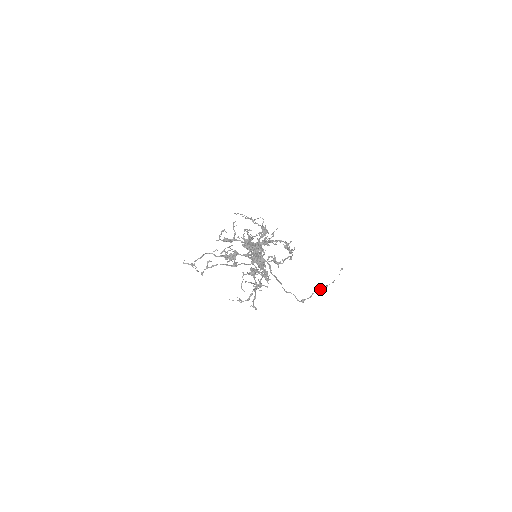
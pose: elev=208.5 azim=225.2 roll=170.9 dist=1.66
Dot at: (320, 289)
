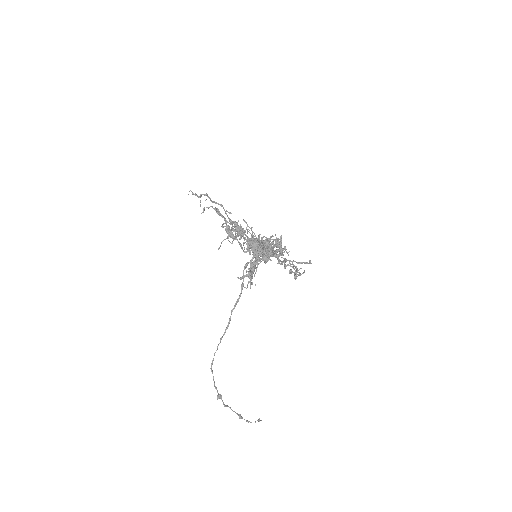
Dot at: occluded
